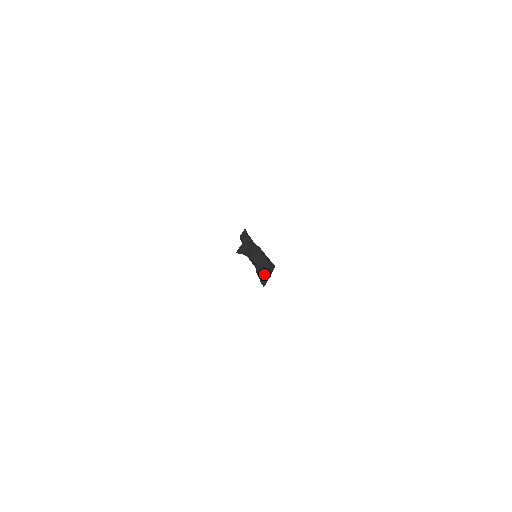
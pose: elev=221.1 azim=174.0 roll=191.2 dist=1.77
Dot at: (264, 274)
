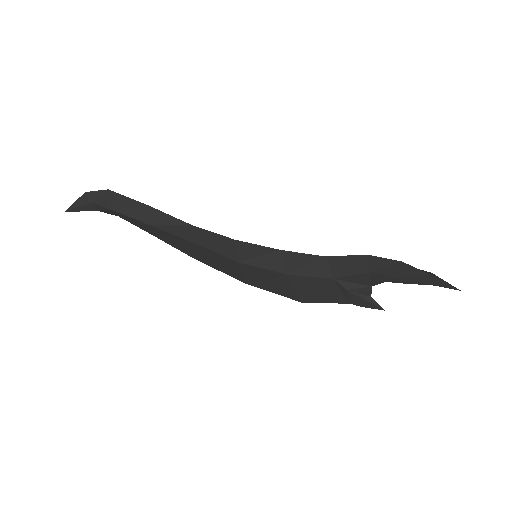
Dot at: (367, 293)
